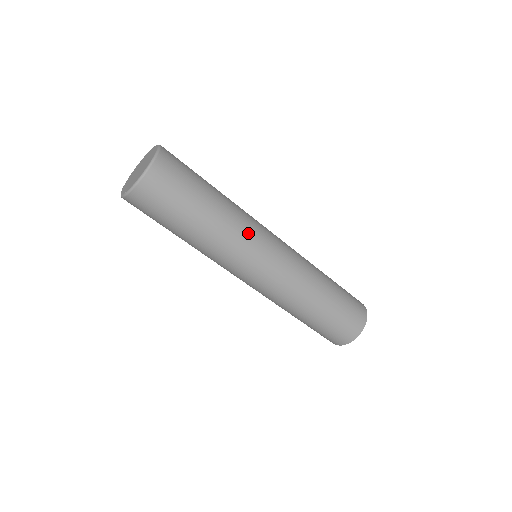
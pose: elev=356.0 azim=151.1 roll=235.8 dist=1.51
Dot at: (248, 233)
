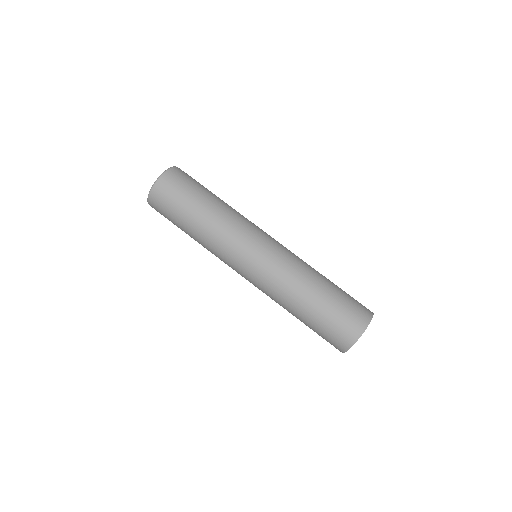
Dot at: (232, 235)
